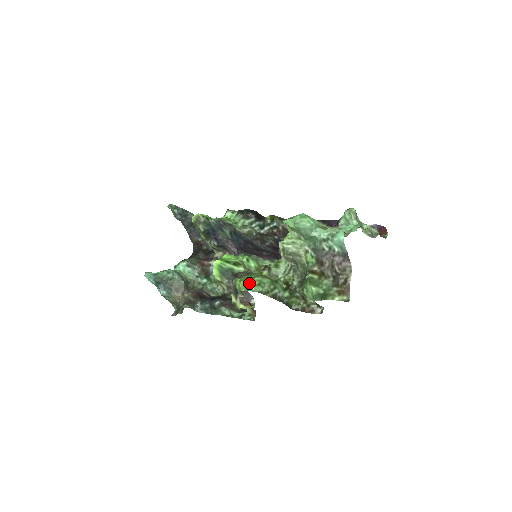
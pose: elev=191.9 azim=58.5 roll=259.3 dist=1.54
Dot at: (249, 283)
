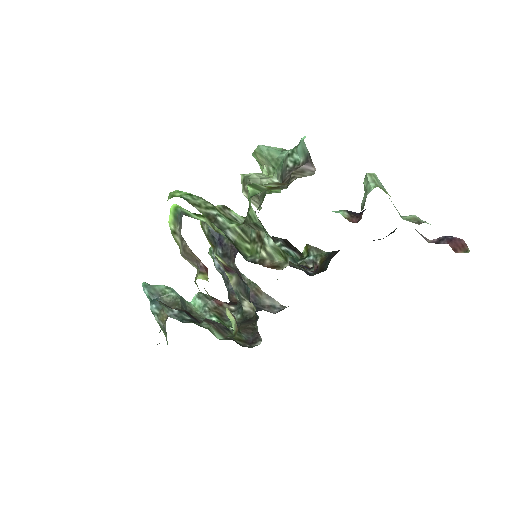
Dot at: (177, 191)
